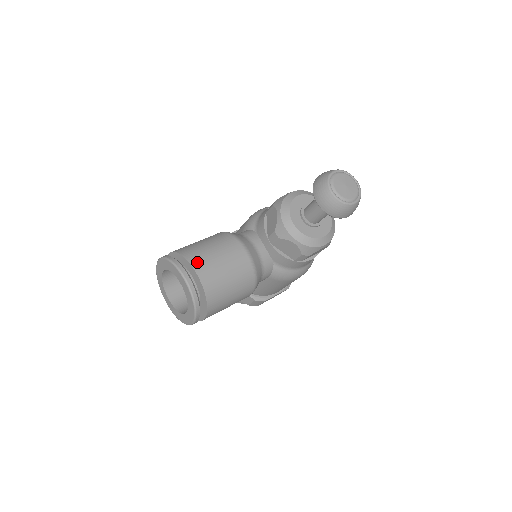
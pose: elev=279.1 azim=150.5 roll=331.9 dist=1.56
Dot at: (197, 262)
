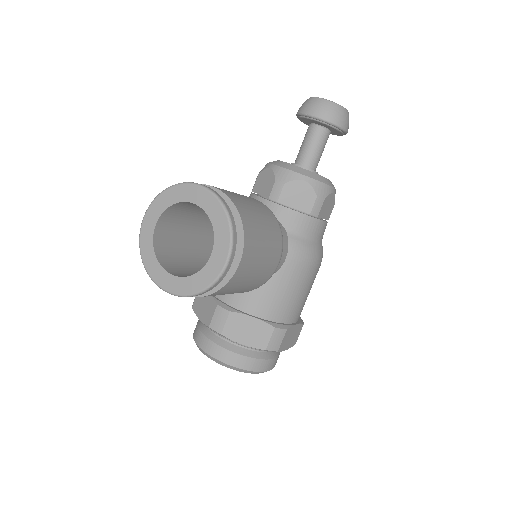
Dot at: occluded
